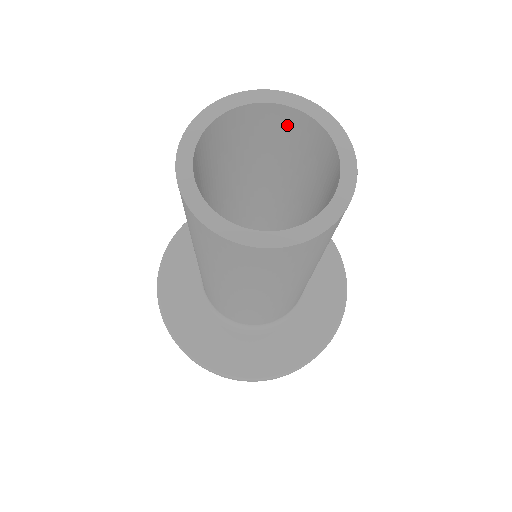
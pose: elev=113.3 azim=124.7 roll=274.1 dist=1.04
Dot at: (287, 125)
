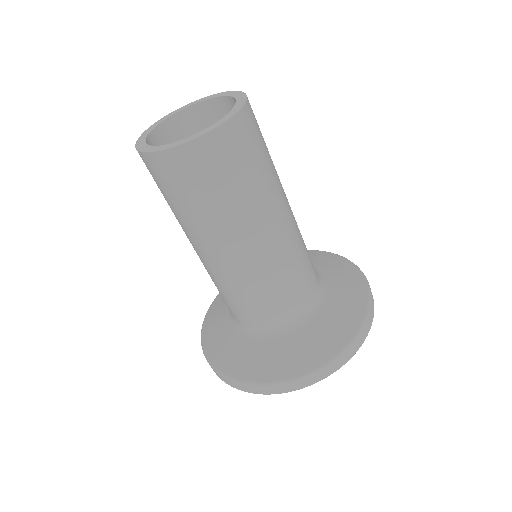
Dot at: (216, 117)
